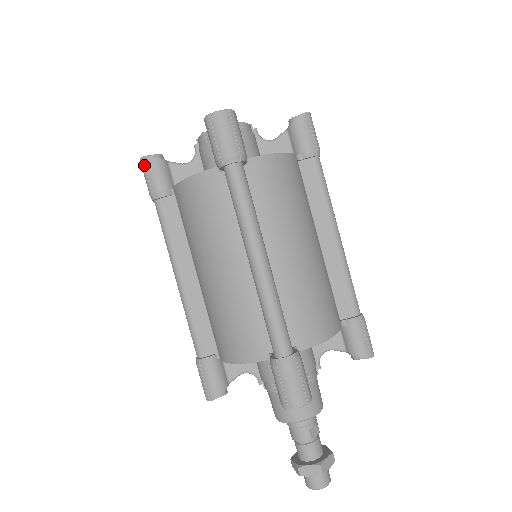
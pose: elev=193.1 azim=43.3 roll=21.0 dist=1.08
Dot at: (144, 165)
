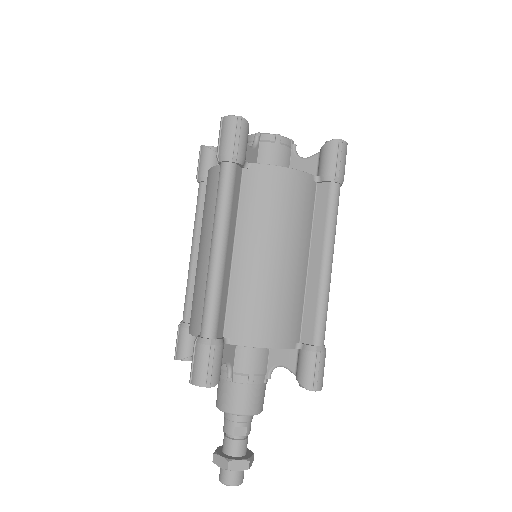
Dot at: (200, 152)
